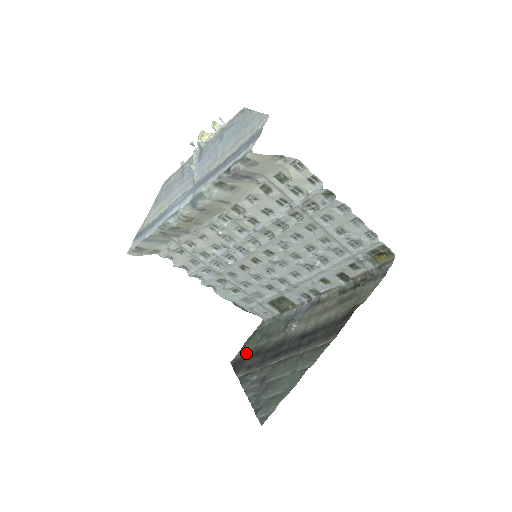
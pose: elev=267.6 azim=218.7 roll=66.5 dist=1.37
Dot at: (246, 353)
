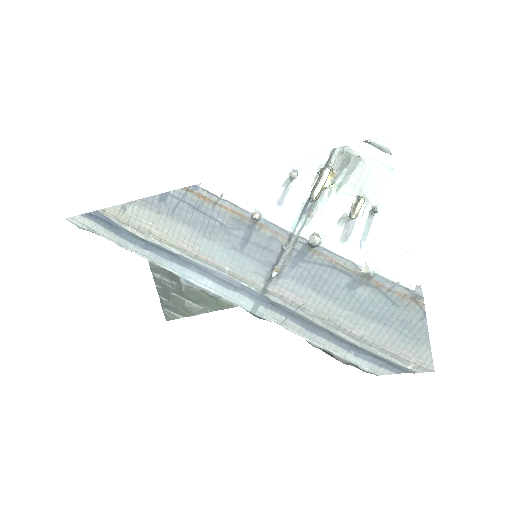
Dot at: occluded
